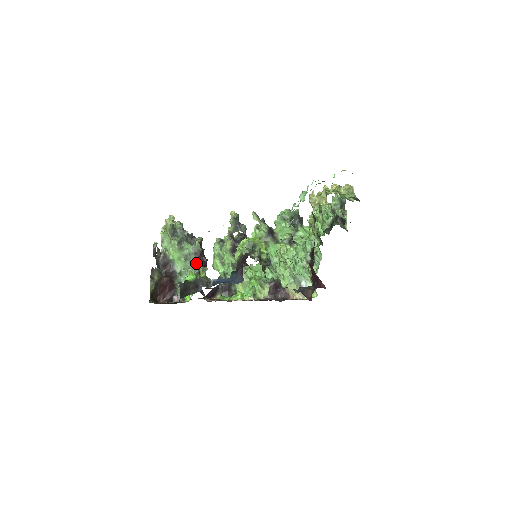
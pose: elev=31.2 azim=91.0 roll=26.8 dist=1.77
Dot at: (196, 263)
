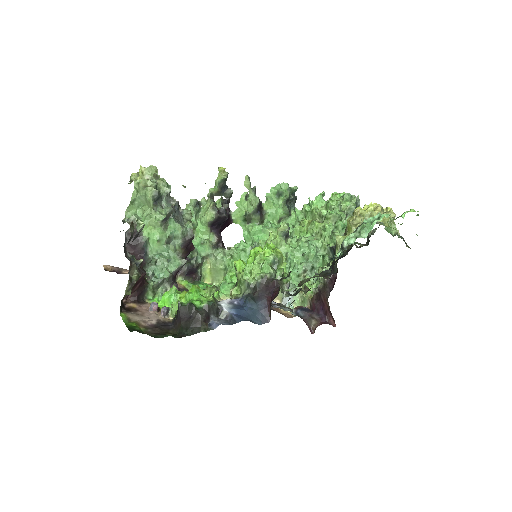
Dot at: (180, 251)
